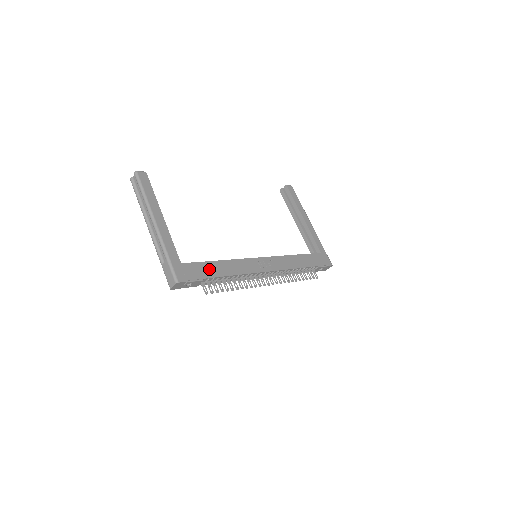
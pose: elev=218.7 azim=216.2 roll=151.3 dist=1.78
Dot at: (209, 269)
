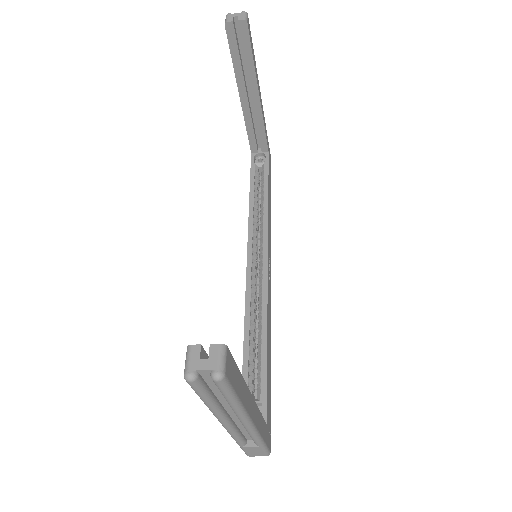
Dot at: (269, 377)
